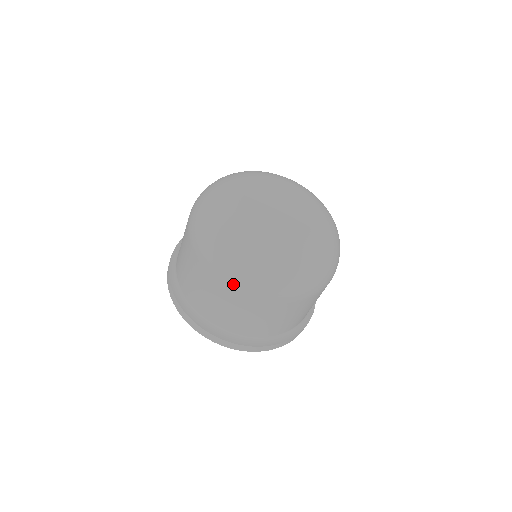
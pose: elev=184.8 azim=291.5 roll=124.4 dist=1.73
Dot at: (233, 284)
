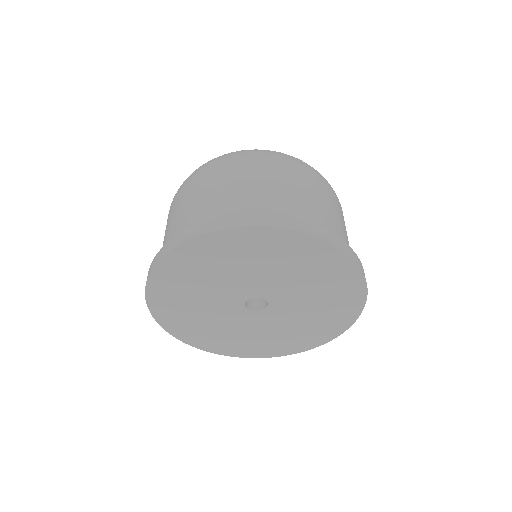
Dot at: (205, 168)
